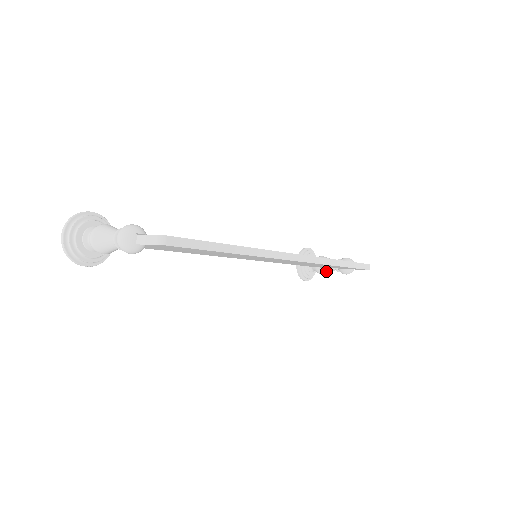
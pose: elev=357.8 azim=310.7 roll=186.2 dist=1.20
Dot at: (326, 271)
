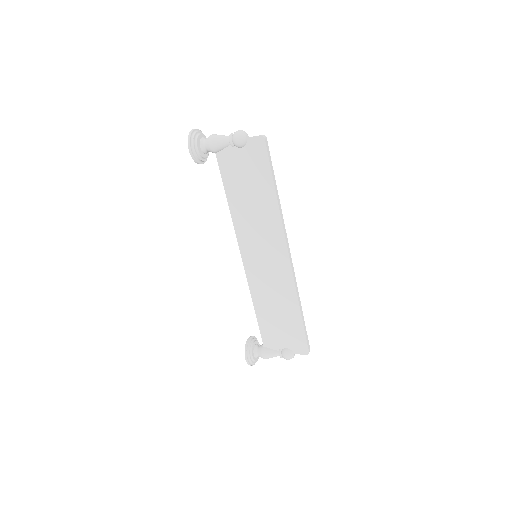
Dot at: (269, 352)
